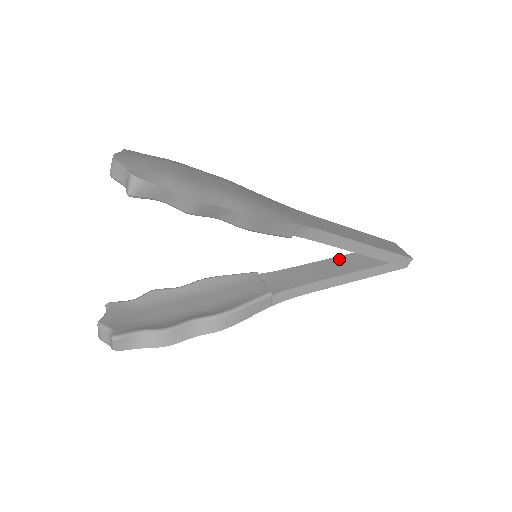
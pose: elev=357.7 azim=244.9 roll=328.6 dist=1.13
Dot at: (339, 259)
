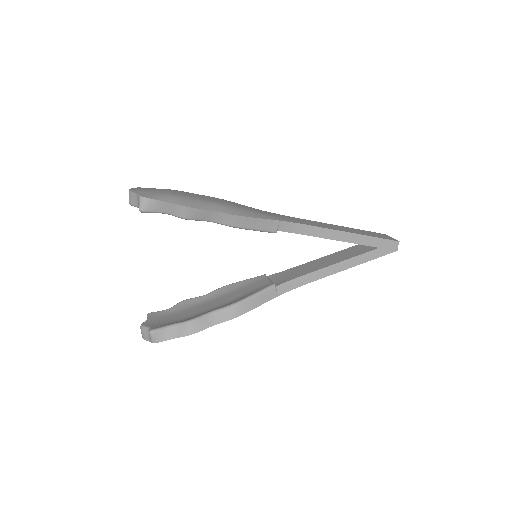
Dot at: (335, 254)
